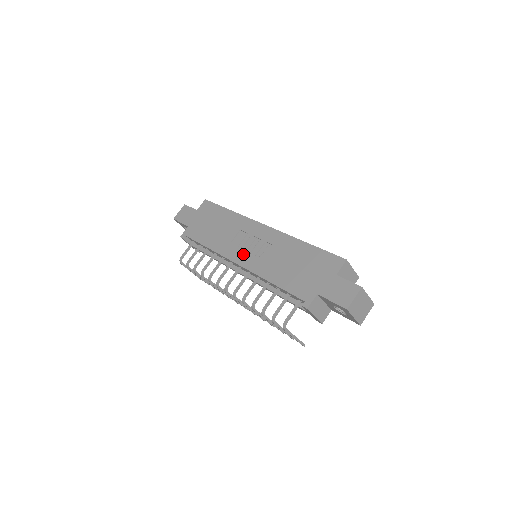
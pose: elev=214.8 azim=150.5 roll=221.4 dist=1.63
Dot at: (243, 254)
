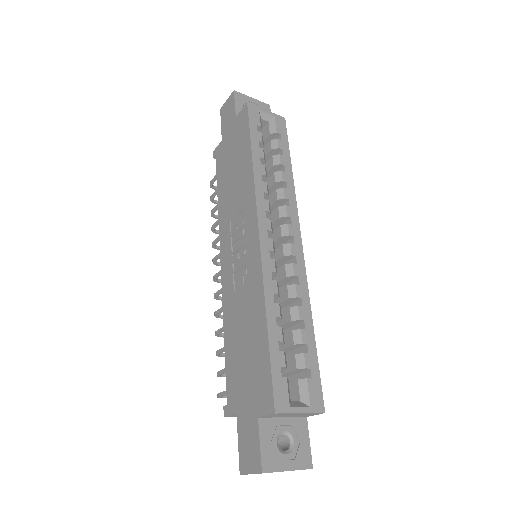
Dot at: (228, 256)
